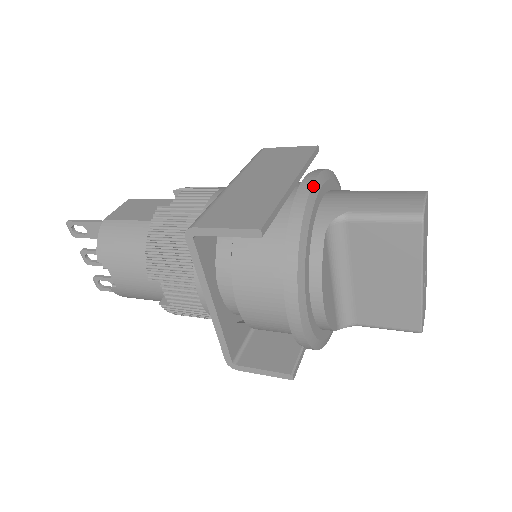
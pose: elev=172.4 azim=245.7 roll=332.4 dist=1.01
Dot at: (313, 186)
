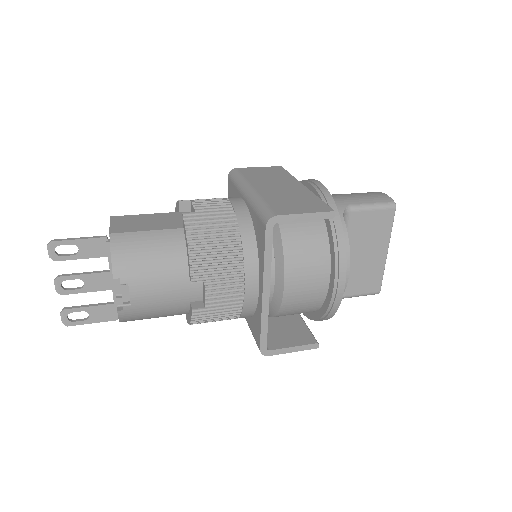
Dot at: (325, 187)
